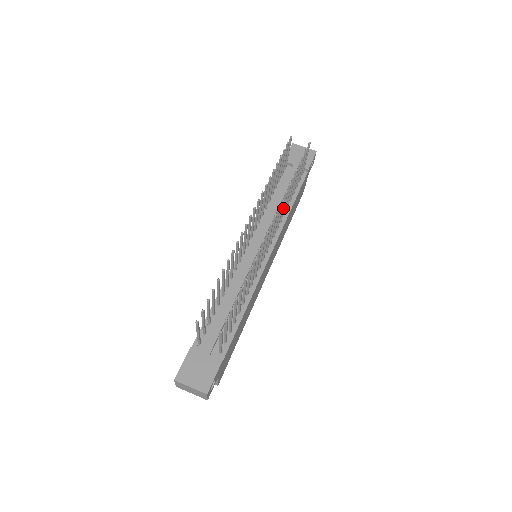
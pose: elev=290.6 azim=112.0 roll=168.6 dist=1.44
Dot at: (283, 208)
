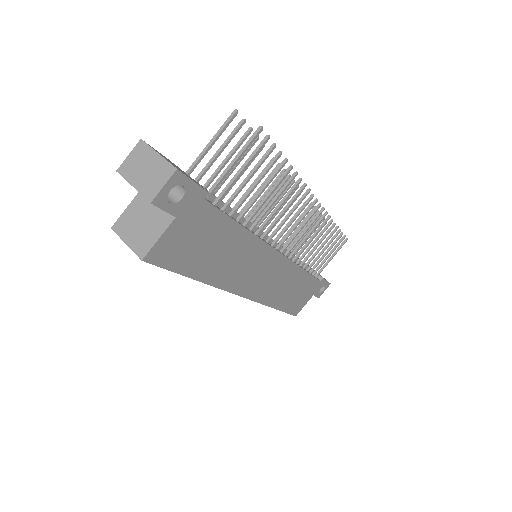
Dot at: (311, 238)
